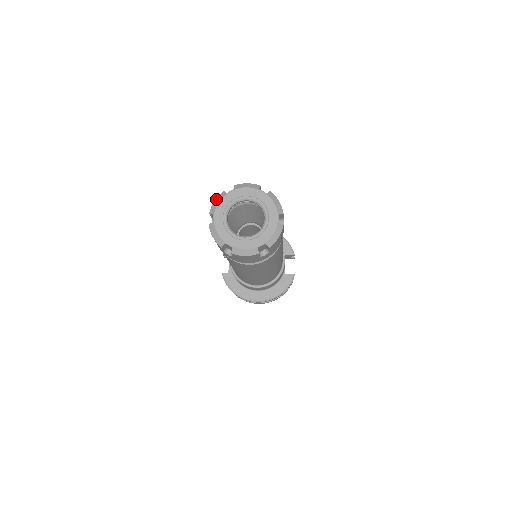
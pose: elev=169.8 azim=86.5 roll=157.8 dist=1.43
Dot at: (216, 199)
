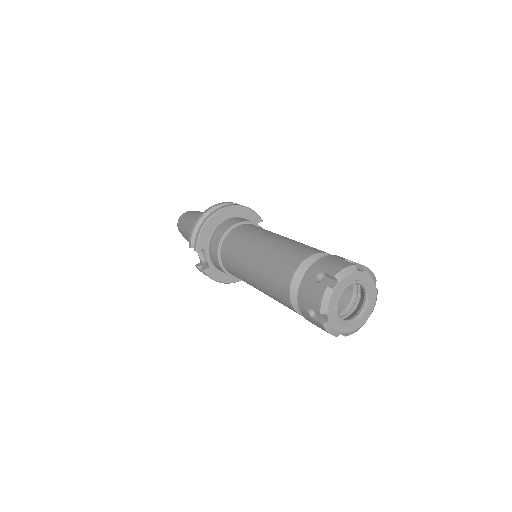
Dot at: (324, 298)
